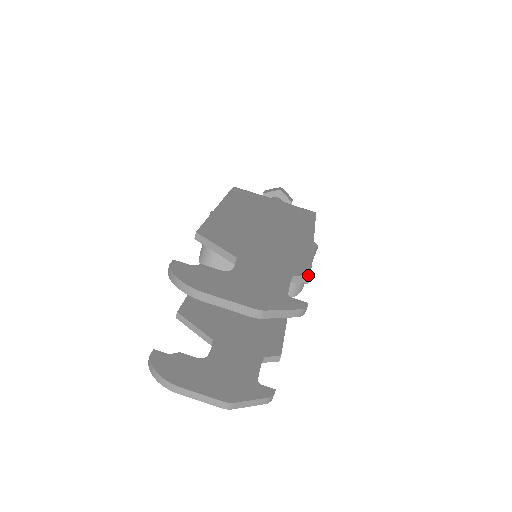
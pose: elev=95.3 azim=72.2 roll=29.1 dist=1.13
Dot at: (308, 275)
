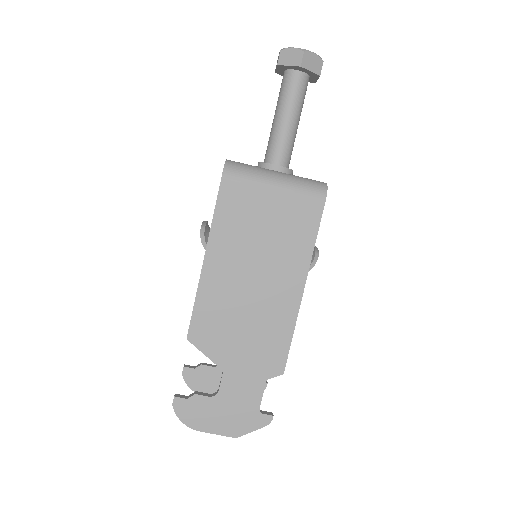
Dot at: (282, 373)
